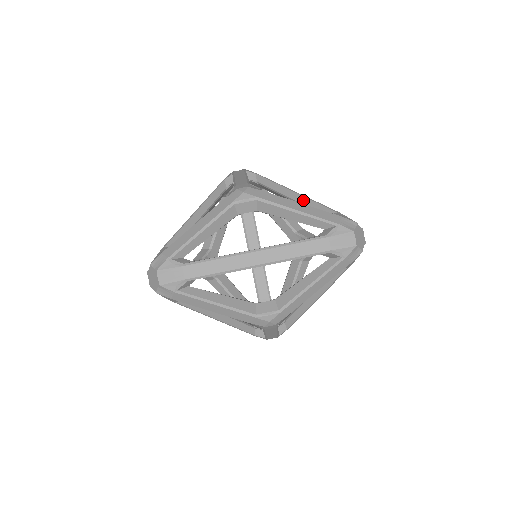
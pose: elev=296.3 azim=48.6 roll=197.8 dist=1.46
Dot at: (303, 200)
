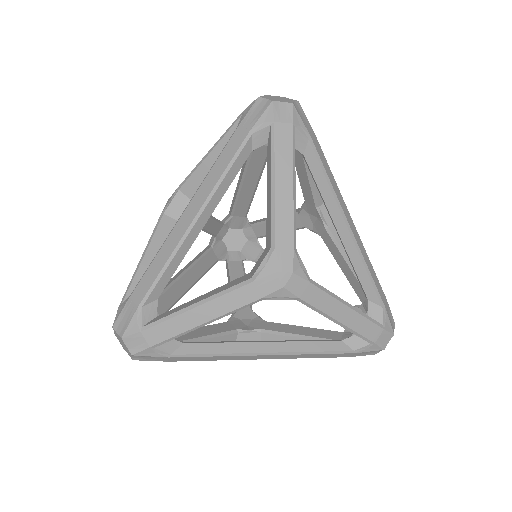
Dot at: (353, 254)
